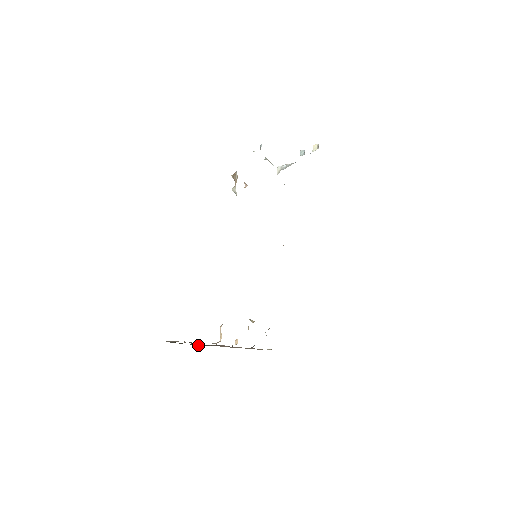
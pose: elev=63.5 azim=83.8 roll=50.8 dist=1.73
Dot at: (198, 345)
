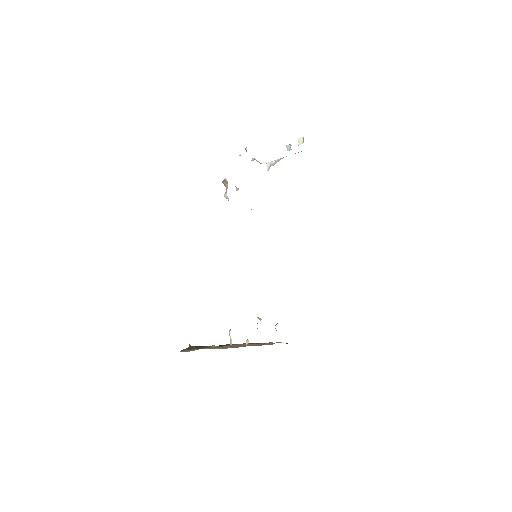
Dot at: occluded
